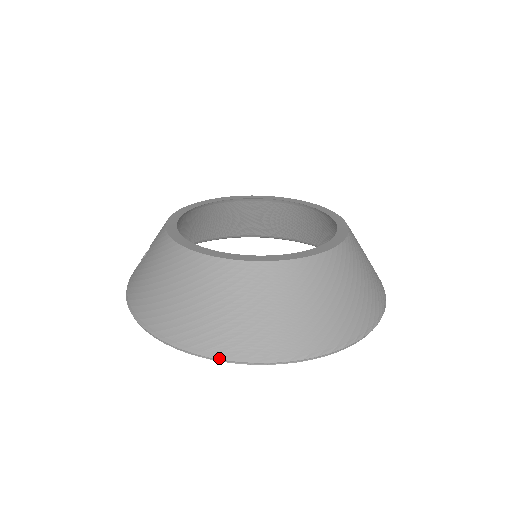
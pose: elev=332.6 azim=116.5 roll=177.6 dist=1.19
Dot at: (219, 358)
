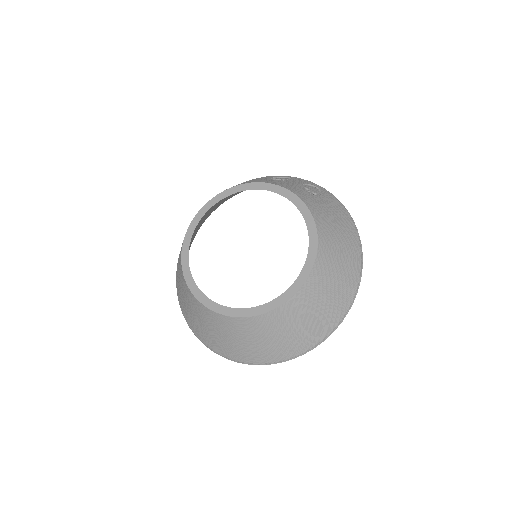
Dot at: (198, 338)
